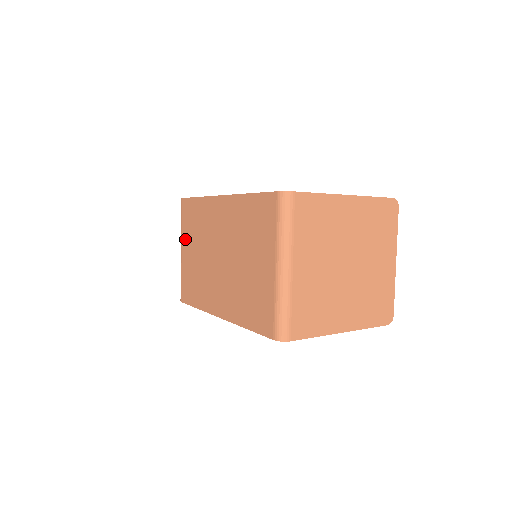
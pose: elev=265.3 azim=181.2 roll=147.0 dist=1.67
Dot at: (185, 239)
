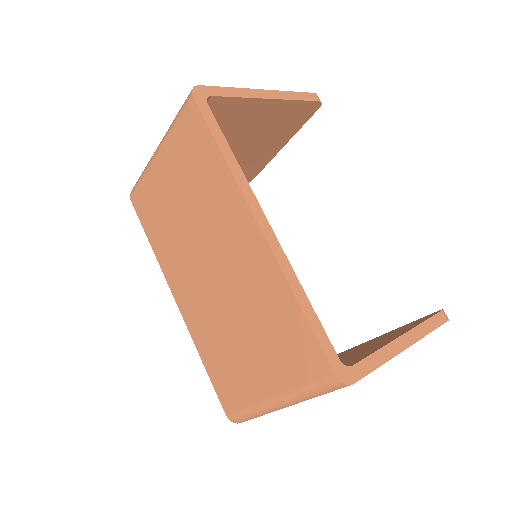
Dot at: (170, 156)
